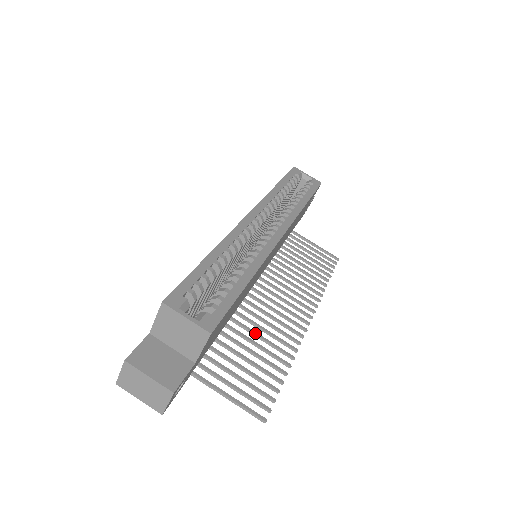
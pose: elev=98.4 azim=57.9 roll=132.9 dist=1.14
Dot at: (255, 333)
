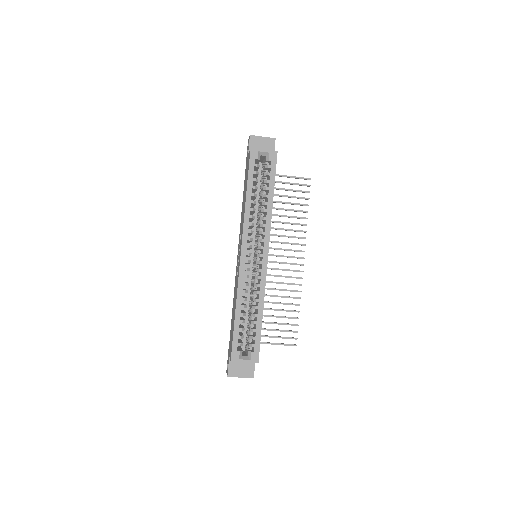
Dot at: (275, 296)
